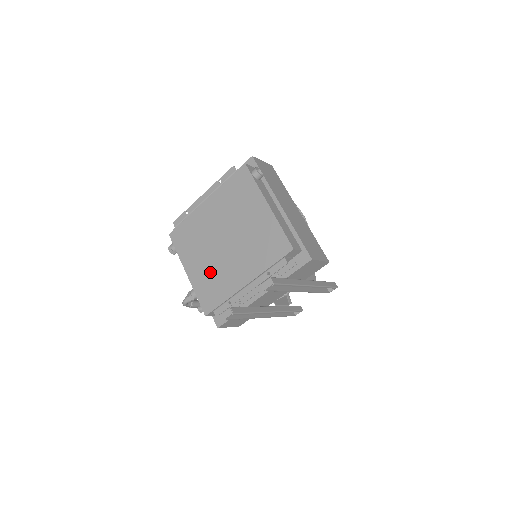
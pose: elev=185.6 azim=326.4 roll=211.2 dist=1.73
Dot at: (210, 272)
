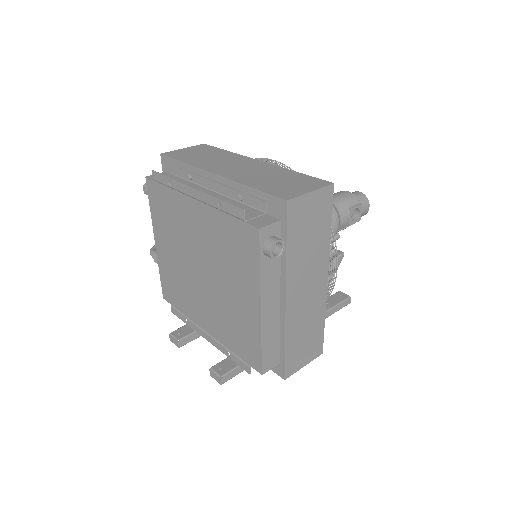
Dot at: (177, 274)
